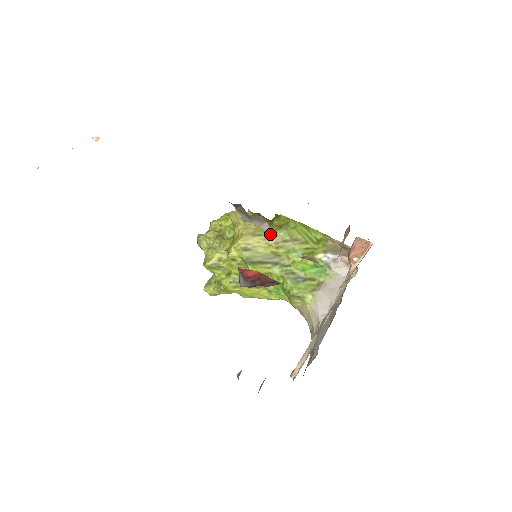
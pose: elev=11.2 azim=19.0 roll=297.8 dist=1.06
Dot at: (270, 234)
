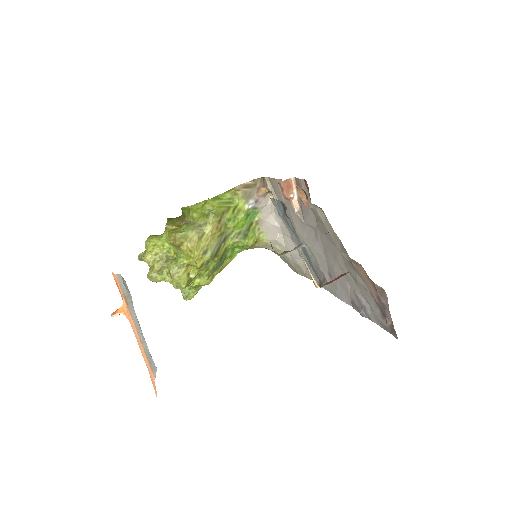
Dot at: (208, 227)
